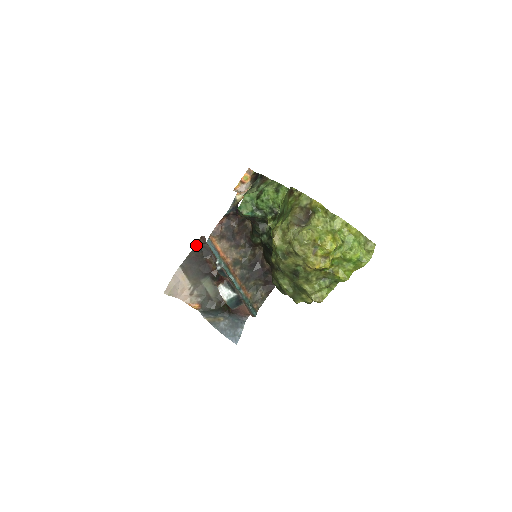
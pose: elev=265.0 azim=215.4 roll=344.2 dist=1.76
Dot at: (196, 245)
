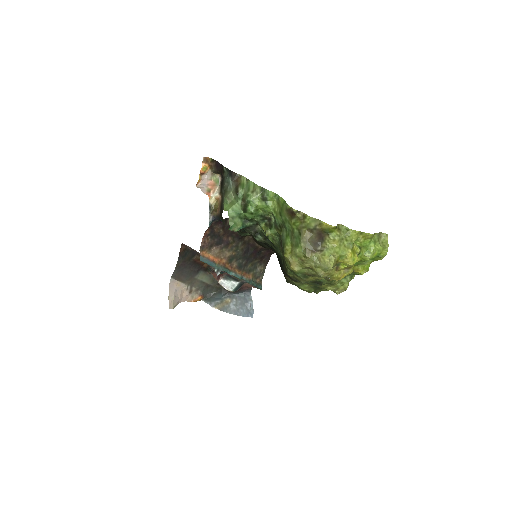
Dot at: (180, 254)
